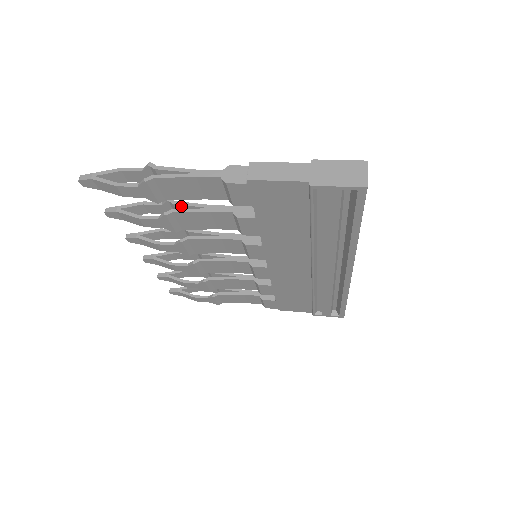
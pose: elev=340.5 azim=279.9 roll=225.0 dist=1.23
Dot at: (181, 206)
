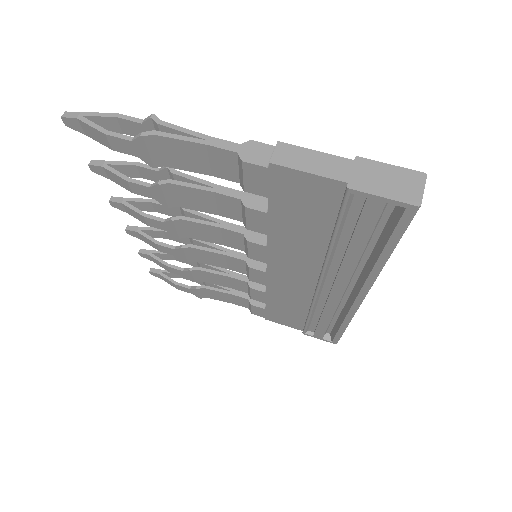
Dot at: (181, 178)
